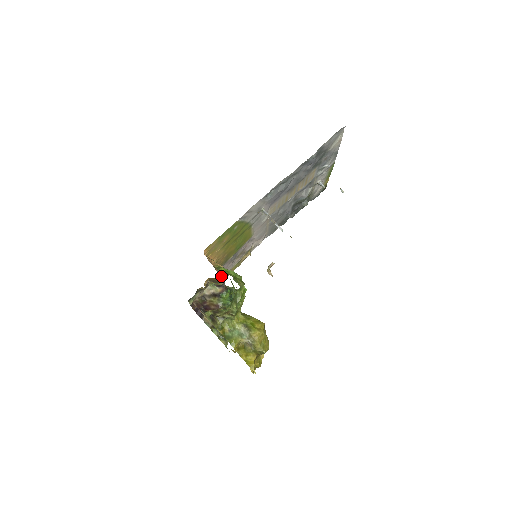
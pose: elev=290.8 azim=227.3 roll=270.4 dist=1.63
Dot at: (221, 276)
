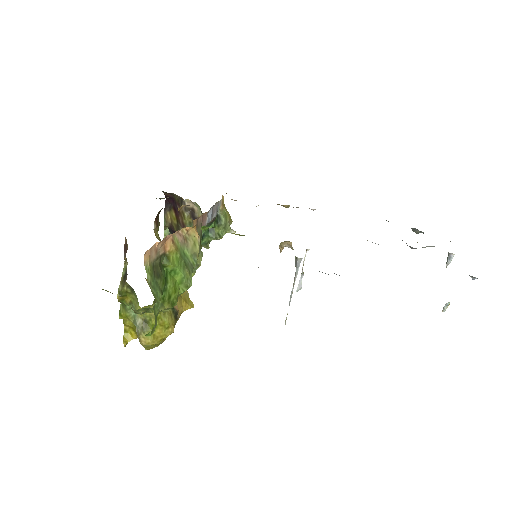
Dot at: occluded
